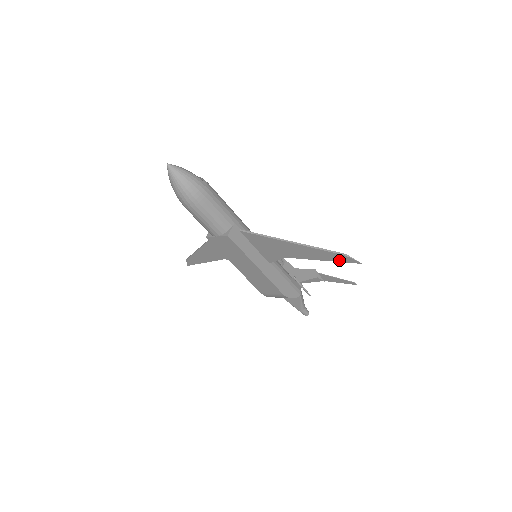
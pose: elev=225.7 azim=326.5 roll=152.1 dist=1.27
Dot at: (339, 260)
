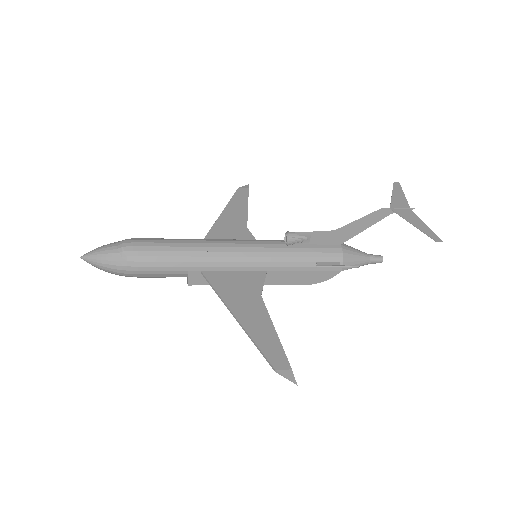
Dot at: (282, 359)
